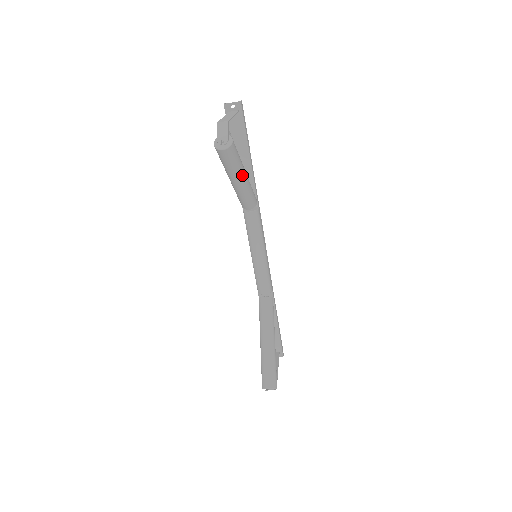
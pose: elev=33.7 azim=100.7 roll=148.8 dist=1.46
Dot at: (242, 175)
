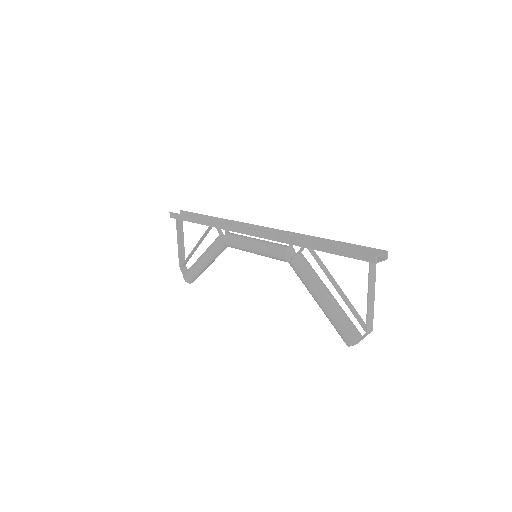
Dot at: occluded
